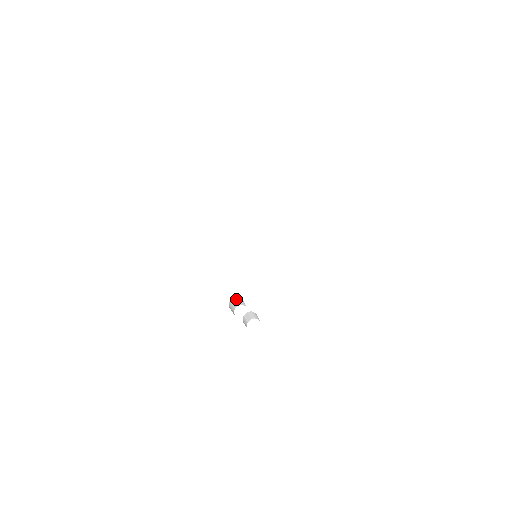
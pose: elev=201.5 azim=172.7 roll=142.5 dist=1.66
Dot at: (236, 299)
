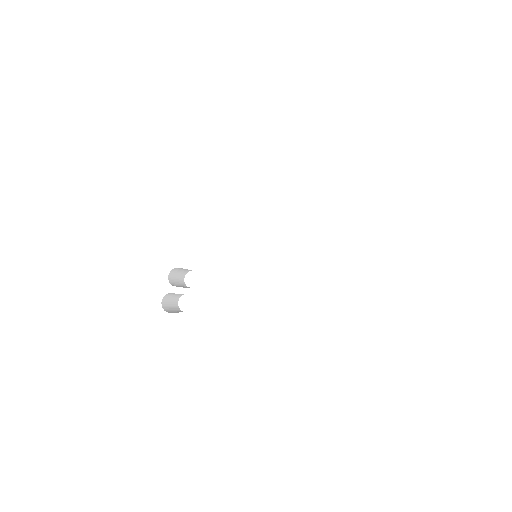
Dot at: occluded
